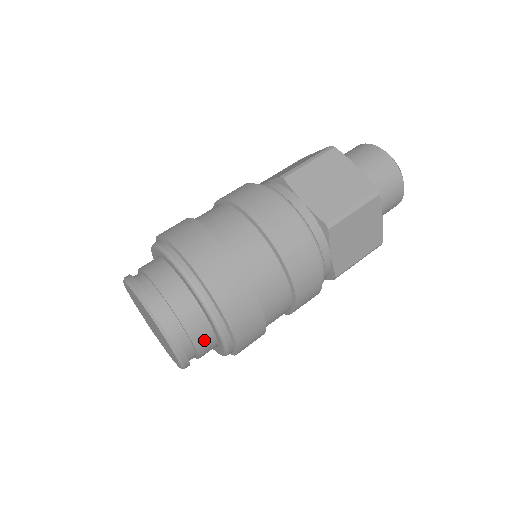
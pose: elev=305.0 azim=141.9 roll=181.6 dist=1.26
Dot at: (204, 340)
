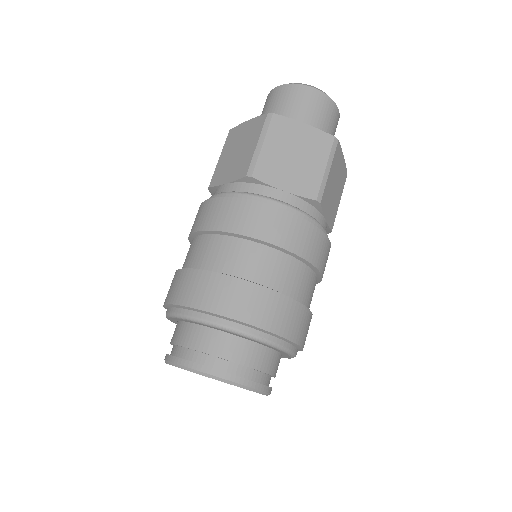
Dot at: (277, 365)
